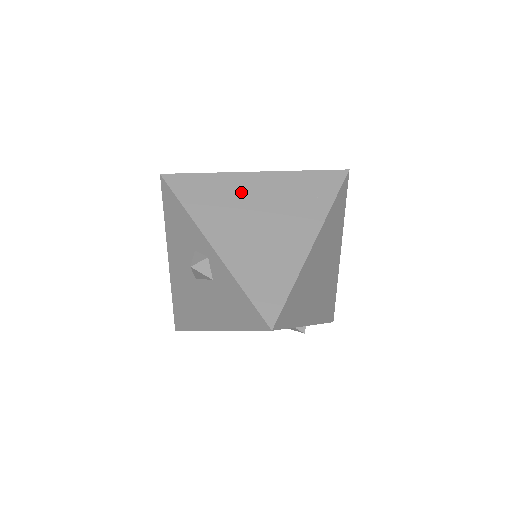
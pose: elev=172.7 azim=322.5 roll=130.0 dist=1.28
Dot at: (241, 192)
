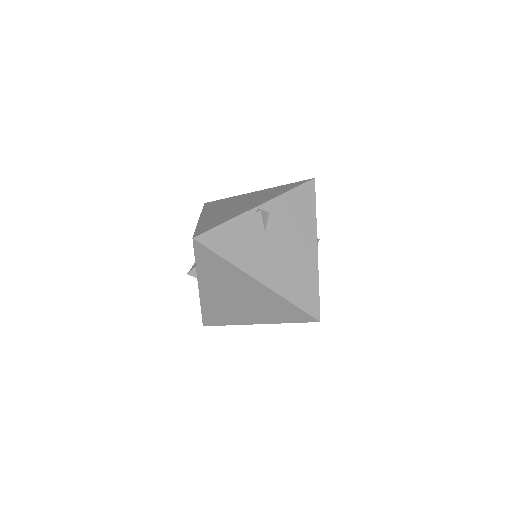
Dot at: (238, 282)
